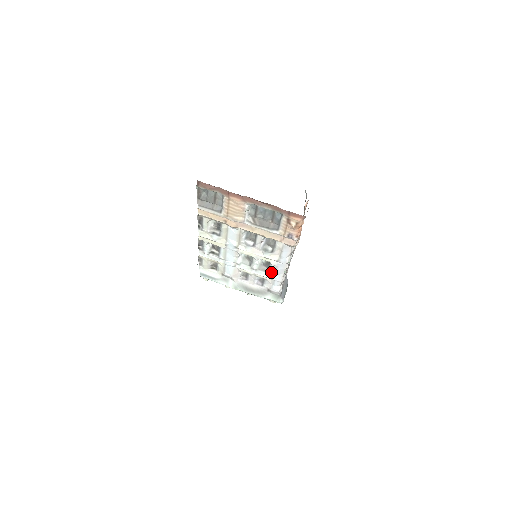
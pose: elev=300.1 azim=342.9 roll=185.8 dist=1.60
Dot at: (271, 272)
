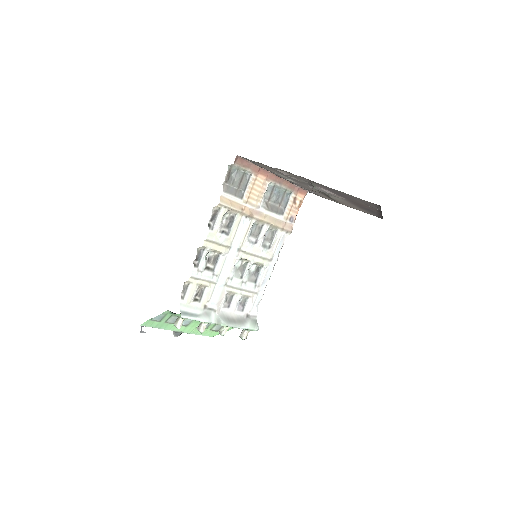
Dot at: (259, 282)
